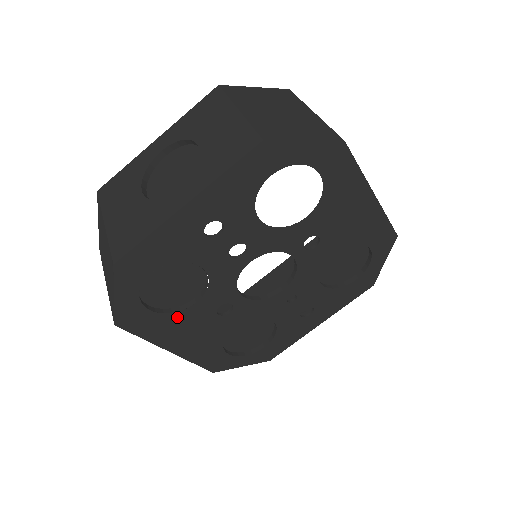
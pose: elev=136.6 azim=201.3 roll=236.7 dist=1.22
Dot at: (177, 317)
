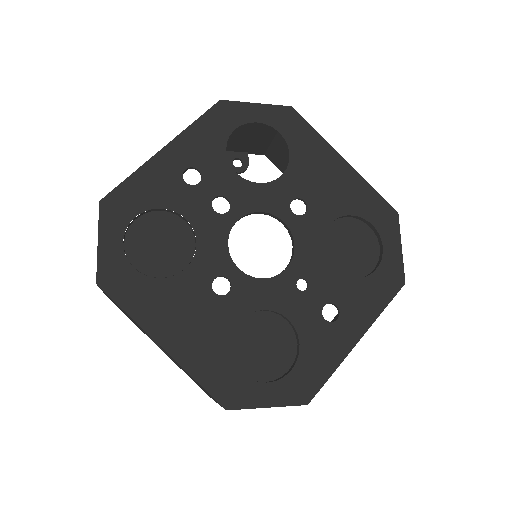
Dot at: (166, 287)
